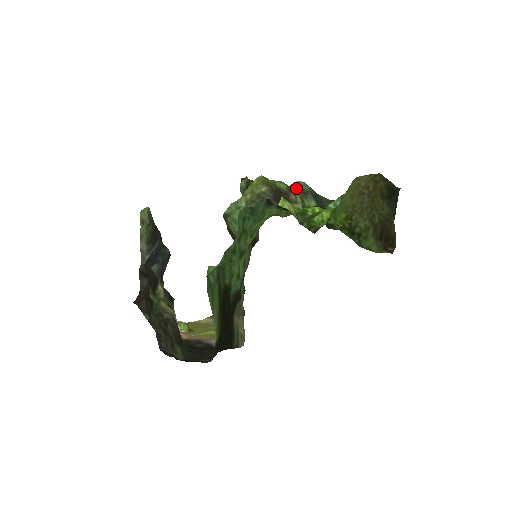
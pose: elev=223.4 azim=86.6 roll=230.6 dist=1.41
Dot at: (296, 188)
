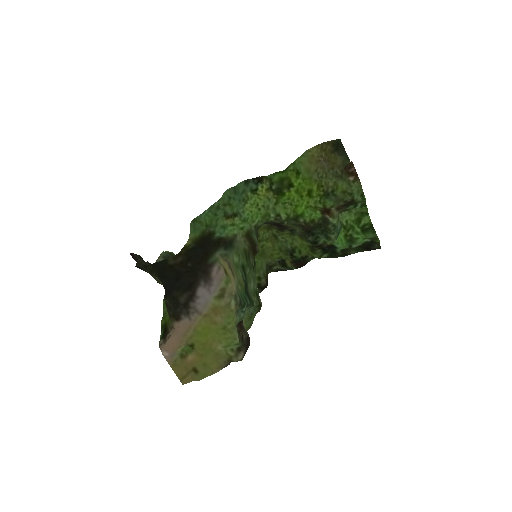
Dot at: occluded
